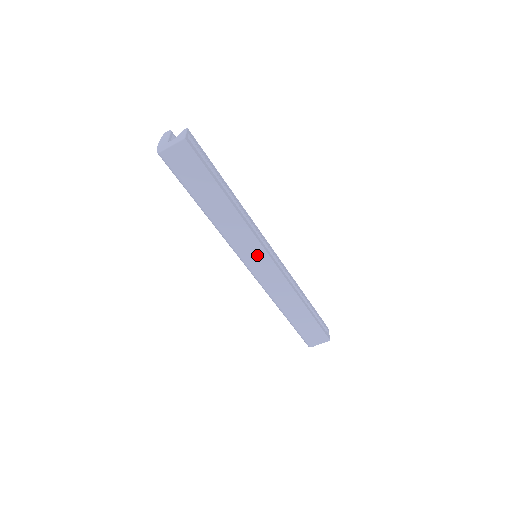
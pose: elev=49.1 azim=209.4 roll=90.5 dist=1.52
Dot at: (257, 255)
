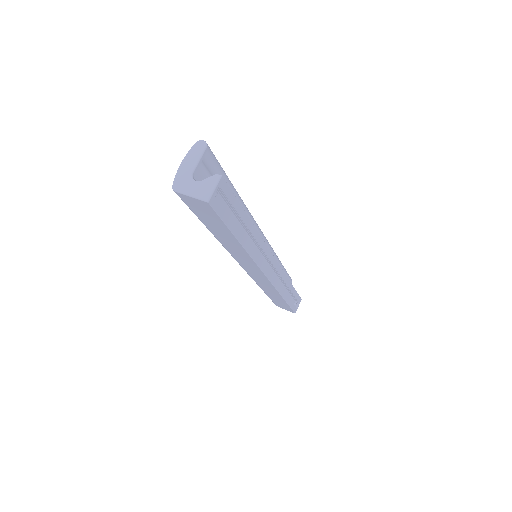
Dot at: (253, 269)
